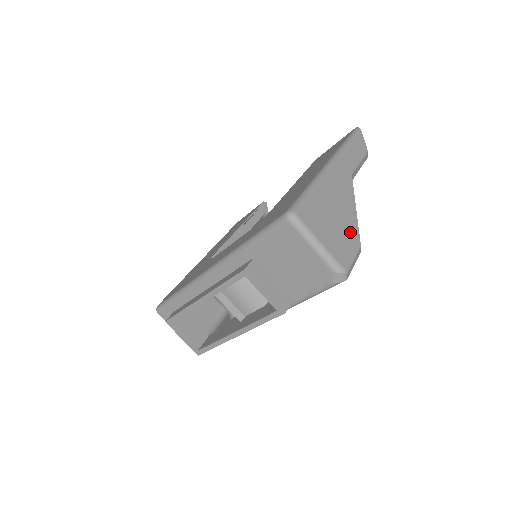
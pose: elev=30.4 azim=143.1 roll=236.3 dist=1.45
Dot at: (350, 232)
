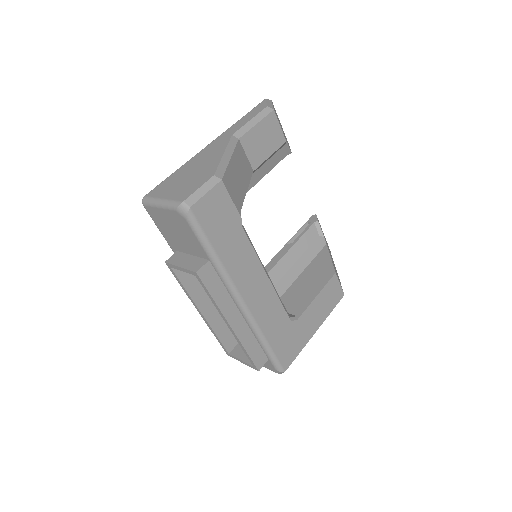
Dot at: (205, 173)
